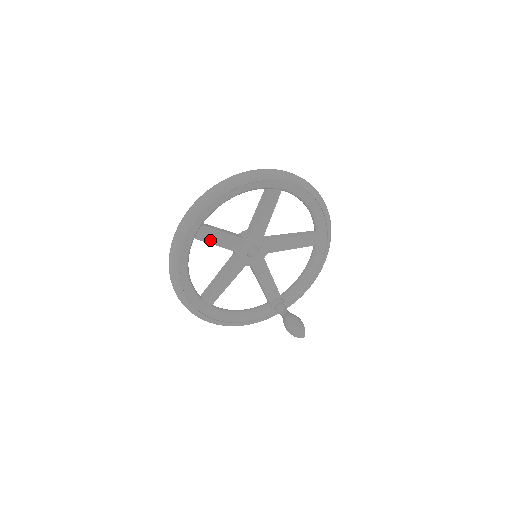
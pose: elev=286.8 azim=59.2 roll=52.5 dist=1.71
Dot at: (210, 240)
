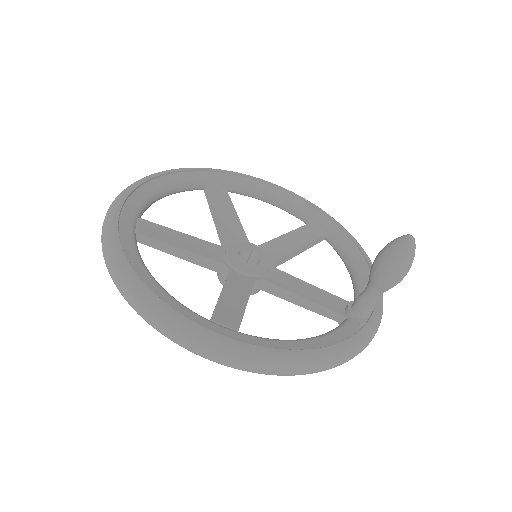
Dot at: (165, 240)
